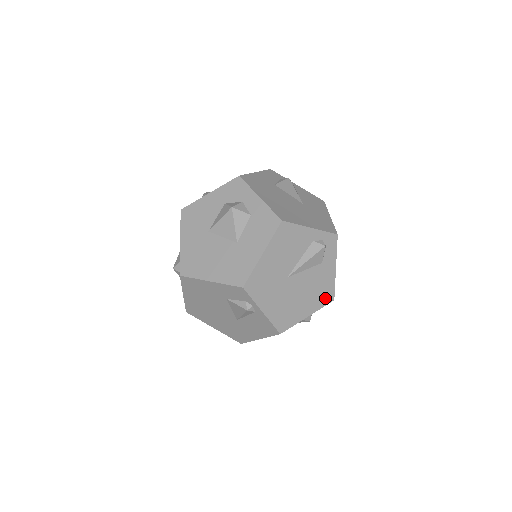
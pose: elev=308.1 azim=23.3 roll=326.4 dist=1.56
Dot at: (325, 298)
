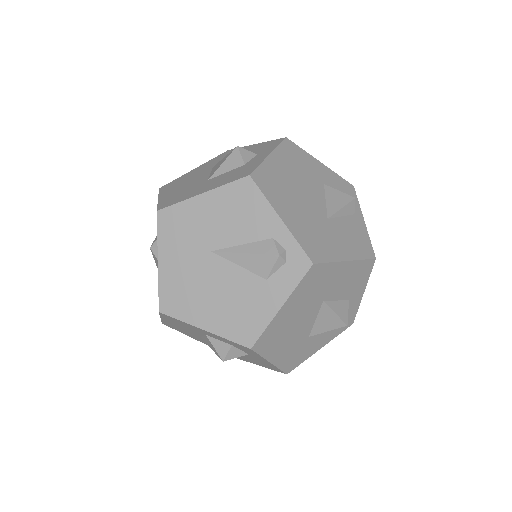
Dot at: (241, 332)
